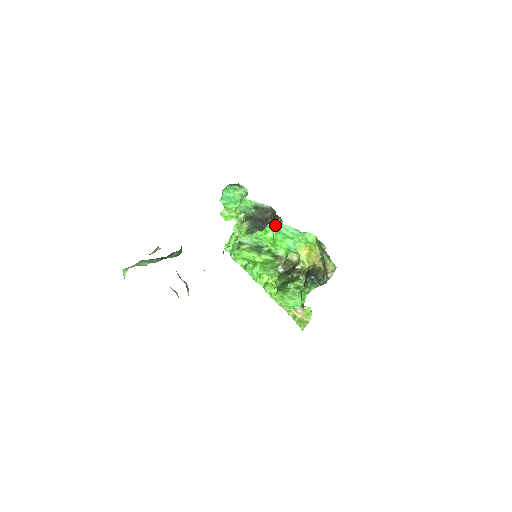
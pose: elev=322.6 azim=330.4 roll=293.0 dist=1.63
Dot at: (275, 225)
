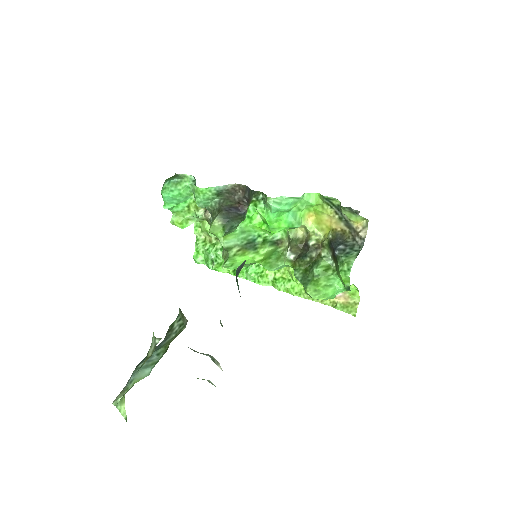
Dot at: (259, 204)
